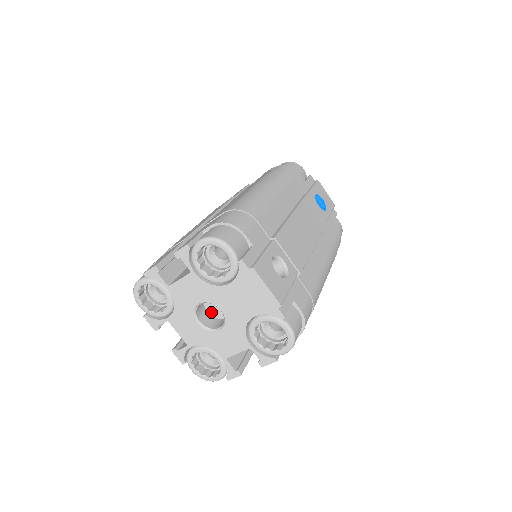
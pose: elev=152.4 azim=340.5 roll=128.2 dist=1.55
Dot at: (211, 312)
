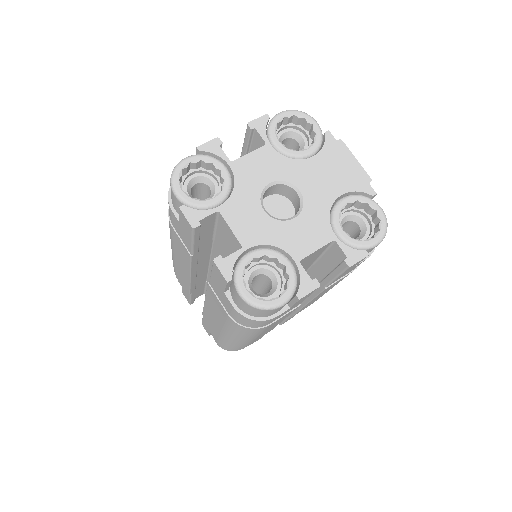
Dot at: occluded
